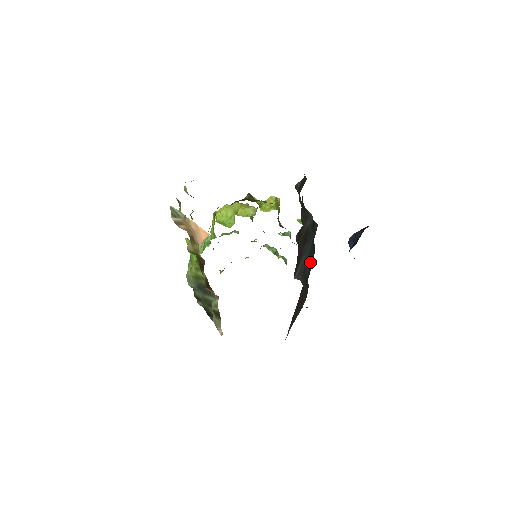
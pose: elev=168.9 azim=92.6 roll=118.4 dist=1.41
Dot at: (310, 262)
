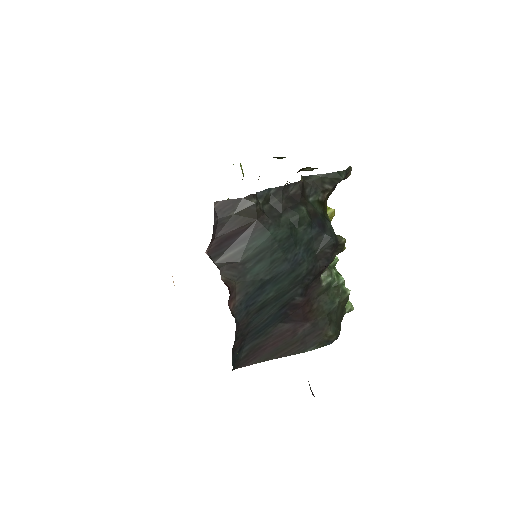
Dot at: (271, 266)
